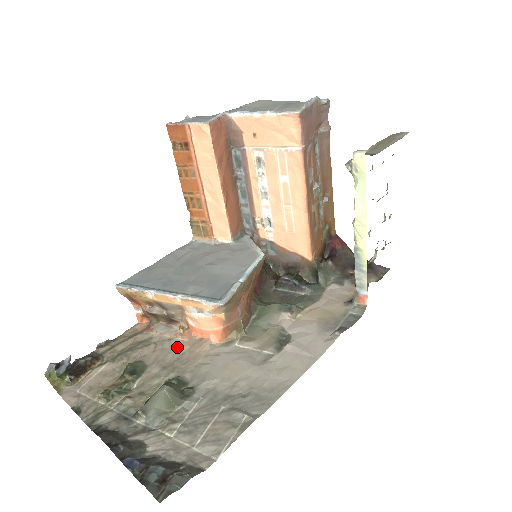
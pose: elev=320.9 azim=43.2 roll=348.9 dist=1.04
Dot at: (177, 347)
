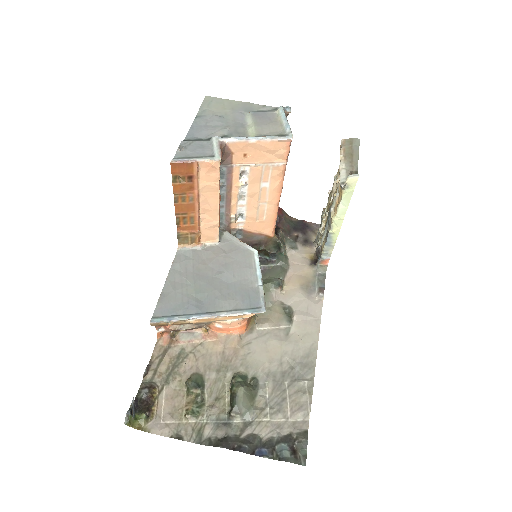
Dot at: (213, 349)
